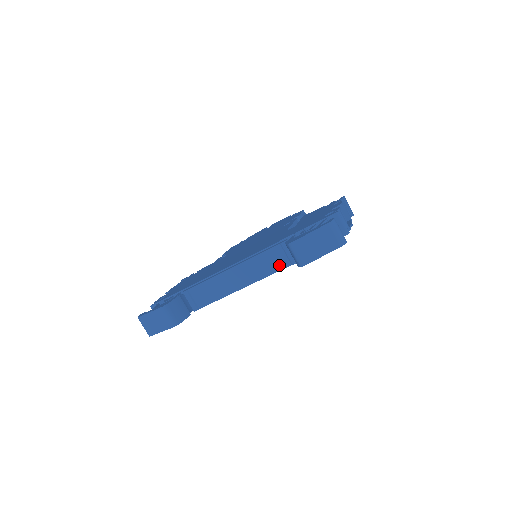
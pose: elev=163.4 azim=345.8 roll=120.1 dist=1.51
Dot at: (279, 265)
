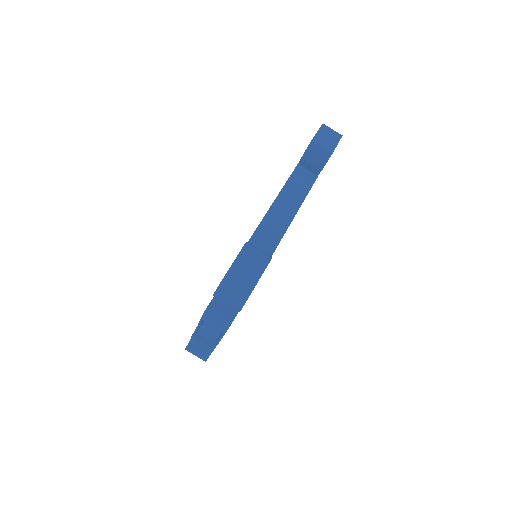
Dot at: (307, 185)
